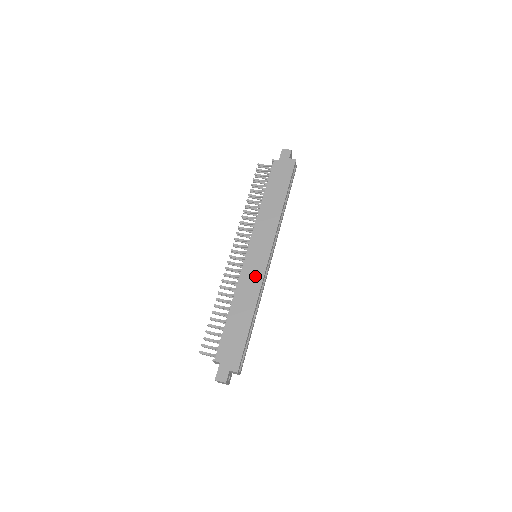
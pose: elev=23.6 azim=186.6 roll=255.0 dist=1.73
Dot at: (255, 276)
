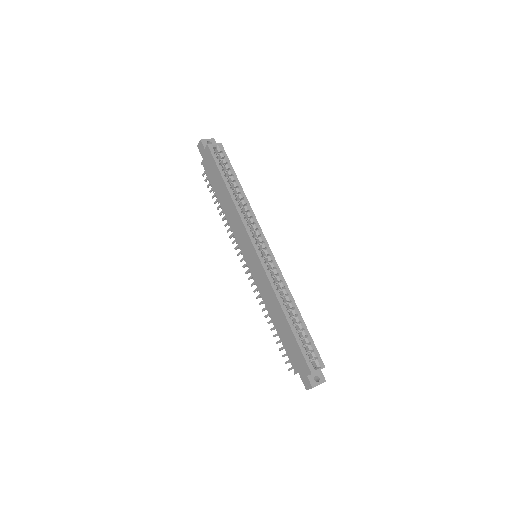
Dot at: (262, 279)
